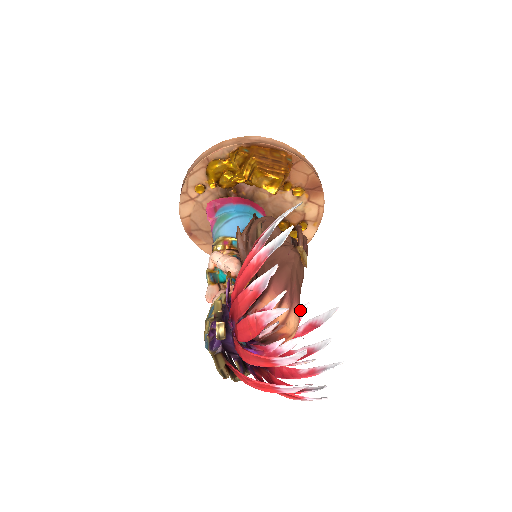
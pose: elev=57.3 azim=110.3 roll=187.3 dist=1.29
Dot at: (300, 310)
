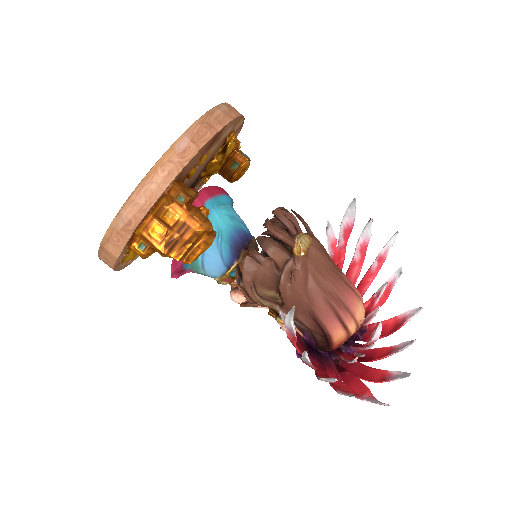
Dot at: (328, 235)
